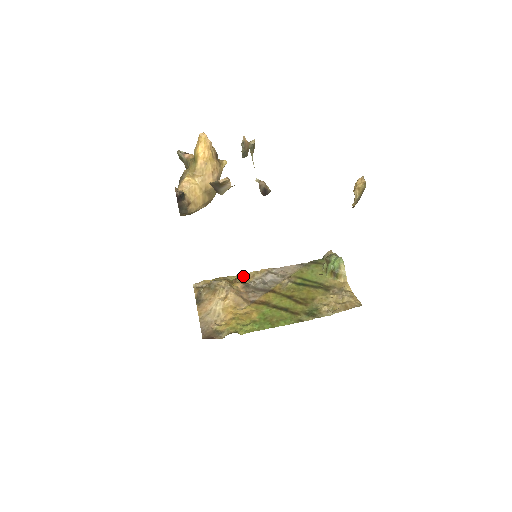
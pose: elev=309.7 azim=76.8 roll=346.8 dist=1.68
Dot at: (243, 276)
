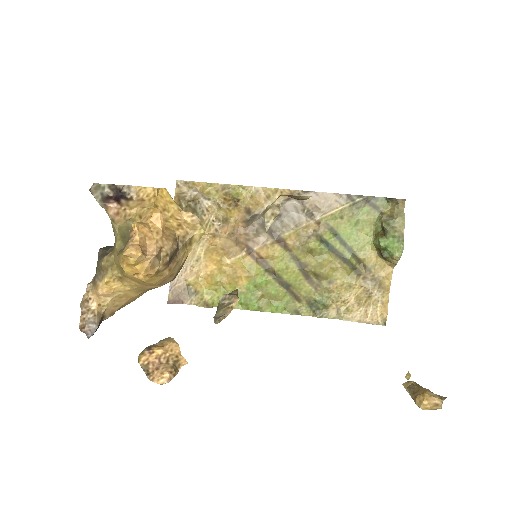
Dot at: (252, 192)
